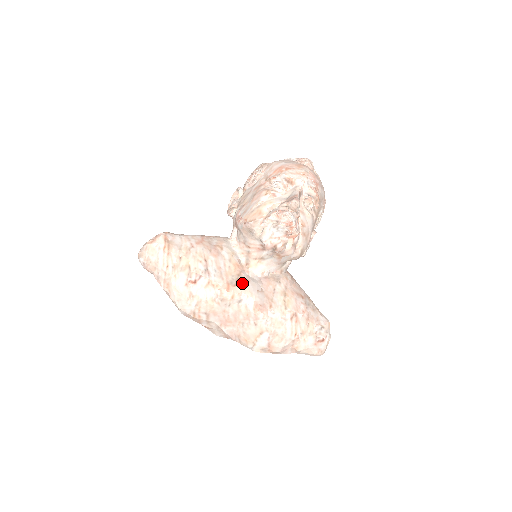
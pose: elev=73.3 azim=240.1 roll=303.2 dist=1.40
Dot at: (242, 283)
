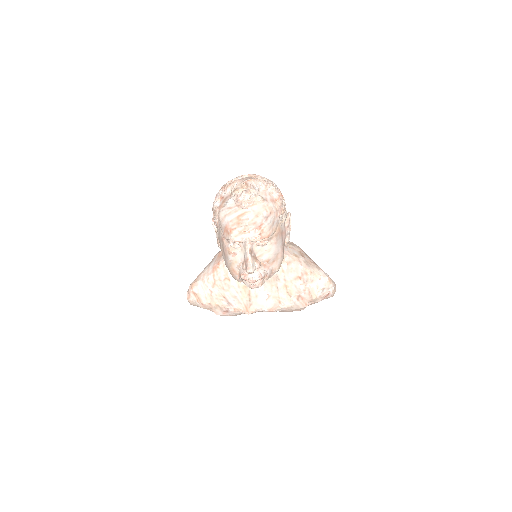
Dot at: (253, 301)
